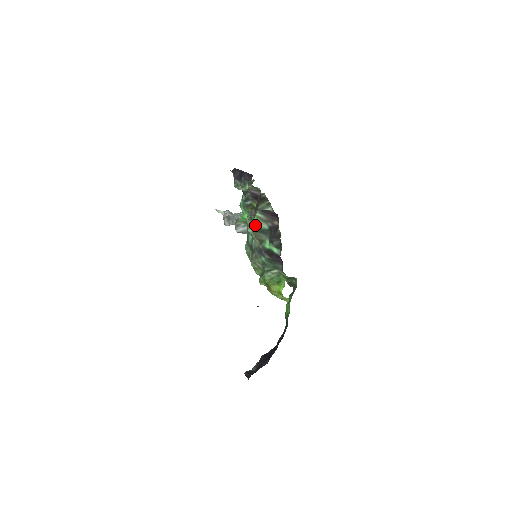
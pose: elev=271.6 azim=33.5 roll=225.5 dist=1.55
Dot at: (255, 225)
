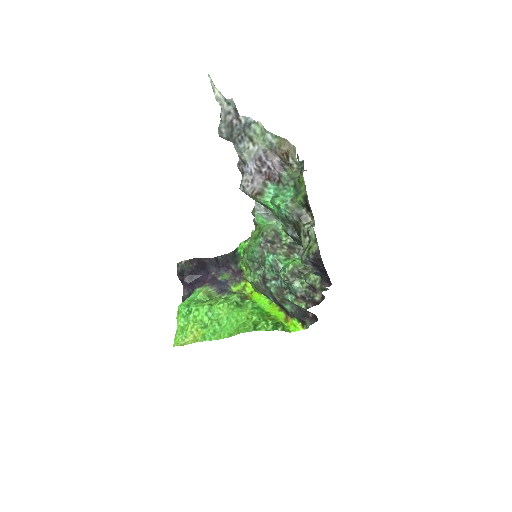
Dot at: (291, 302)
